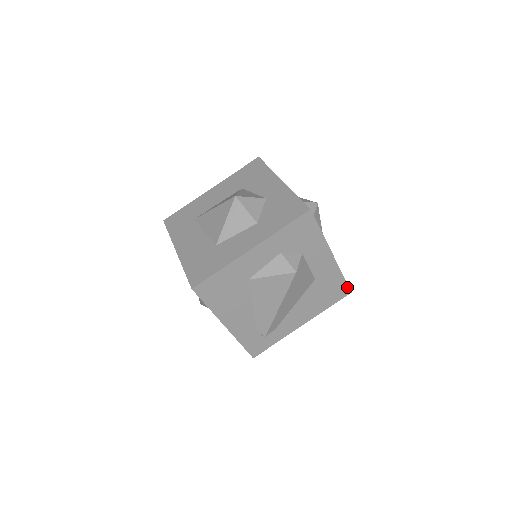
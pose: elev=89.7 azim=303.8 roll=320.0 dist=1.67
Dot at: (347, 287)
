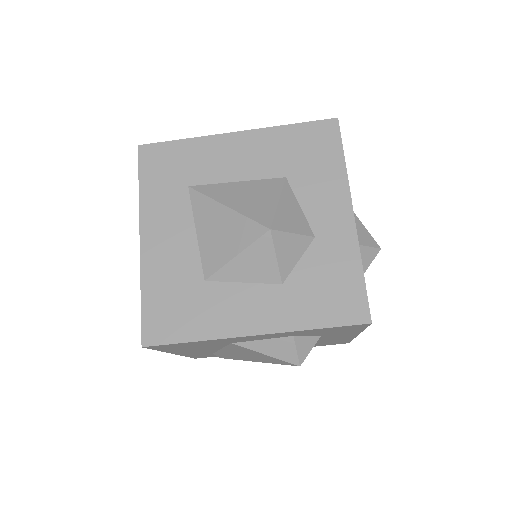
Dot at: (348, 342)
